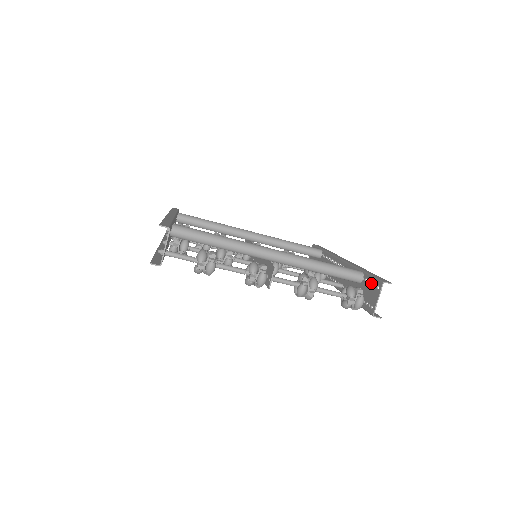
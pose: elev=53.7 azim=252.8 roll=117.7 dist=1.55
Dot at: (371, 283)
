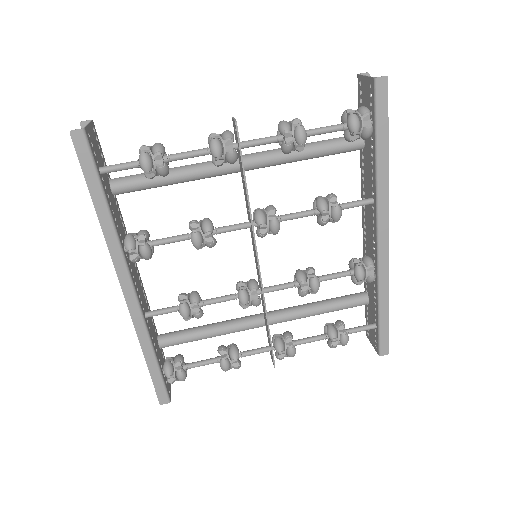
Dot at: (360, 106)
